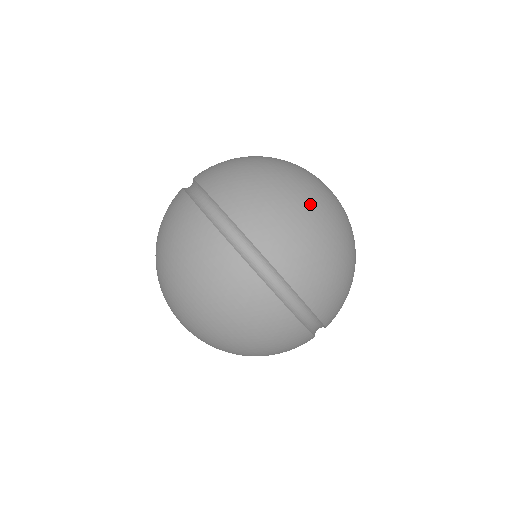
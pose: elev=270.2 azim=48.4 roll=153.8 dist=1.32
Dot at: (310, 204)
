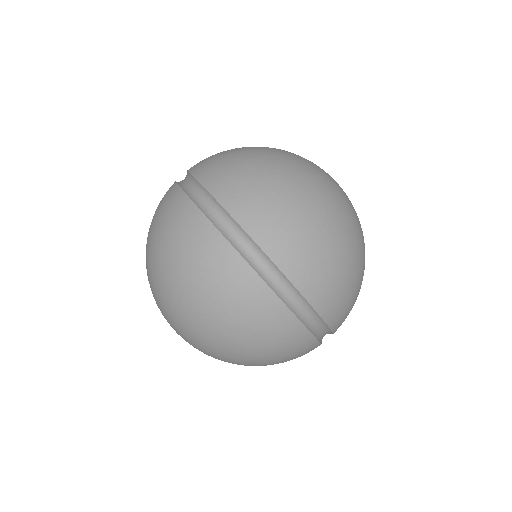
Dot at: (327, 208)
